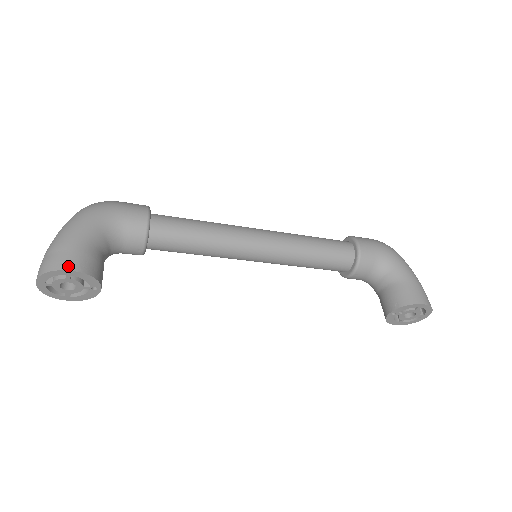
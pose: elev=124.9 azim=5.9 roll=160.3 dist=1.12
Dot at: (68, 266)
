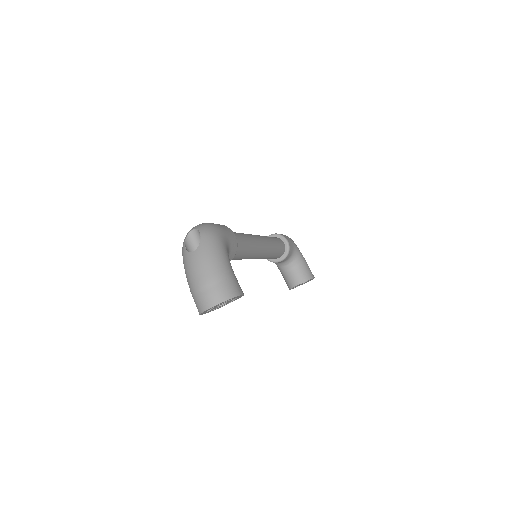
Dot at: (240, 291)
